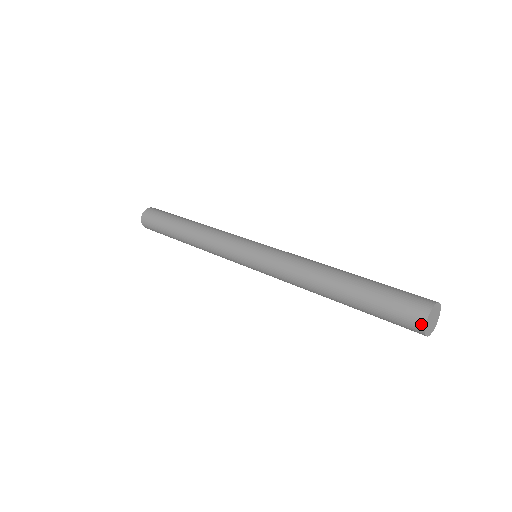
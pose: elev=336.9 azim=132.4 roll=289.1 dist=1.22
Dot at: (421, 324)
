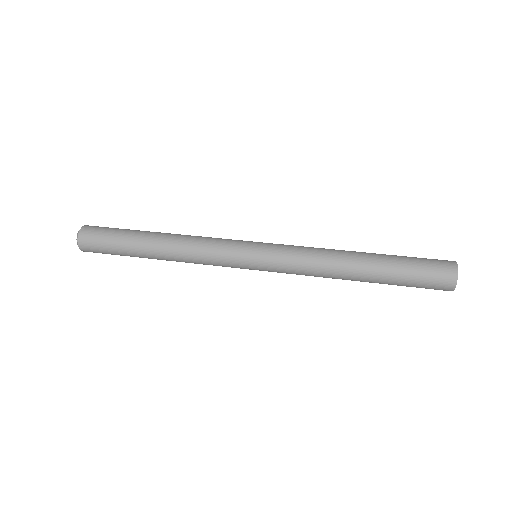
Dot at: (453, 280)
